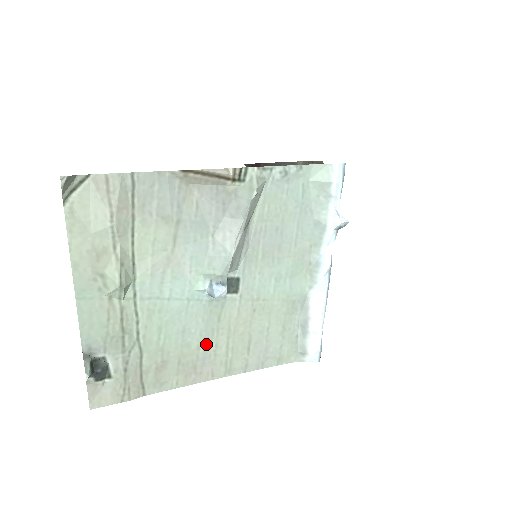
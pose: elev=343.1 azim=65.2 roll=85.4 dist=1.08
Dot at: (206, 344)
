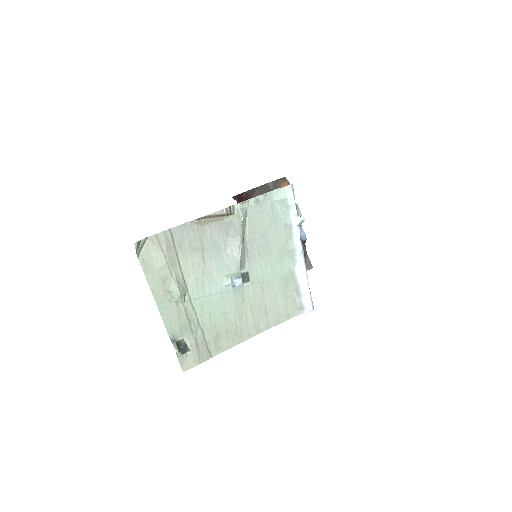
Dot at: (239, 317)
